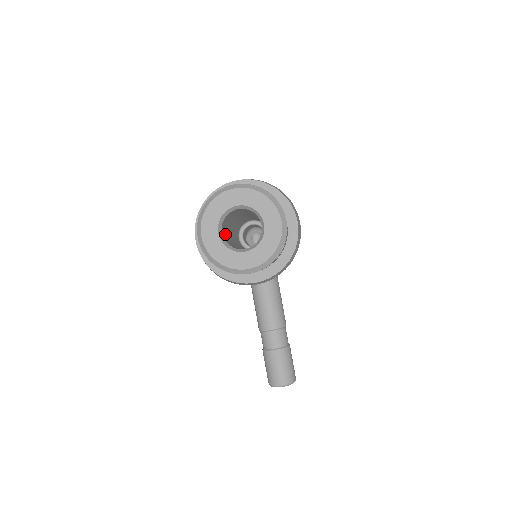
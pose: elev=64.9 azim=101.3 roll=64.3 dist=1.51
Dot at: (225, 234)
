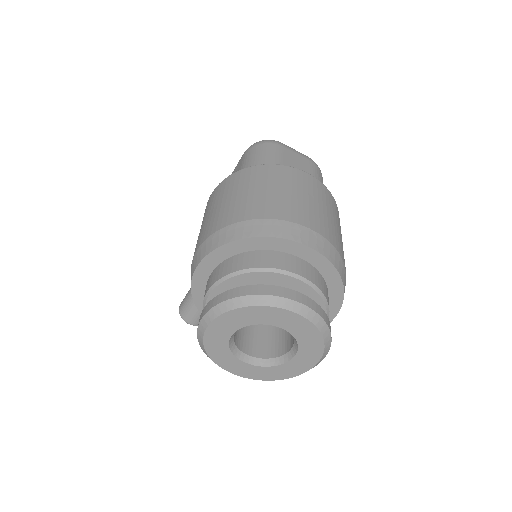
Dot at: occluded
